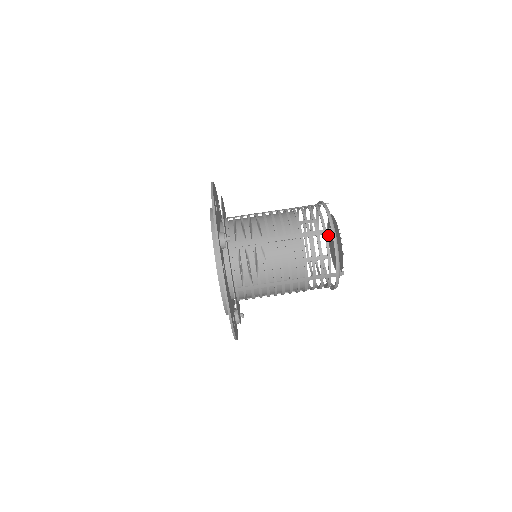
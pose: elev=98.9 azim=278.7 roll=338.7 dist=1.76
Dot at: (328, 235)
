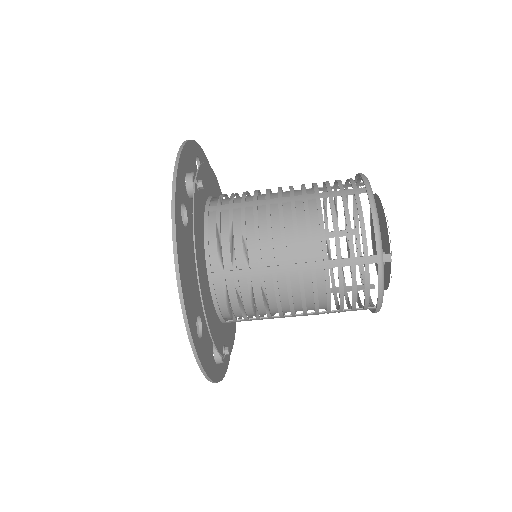
Dot at: (378, 198)
